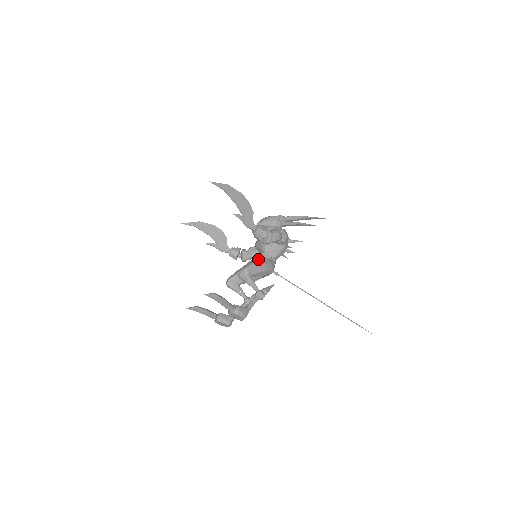
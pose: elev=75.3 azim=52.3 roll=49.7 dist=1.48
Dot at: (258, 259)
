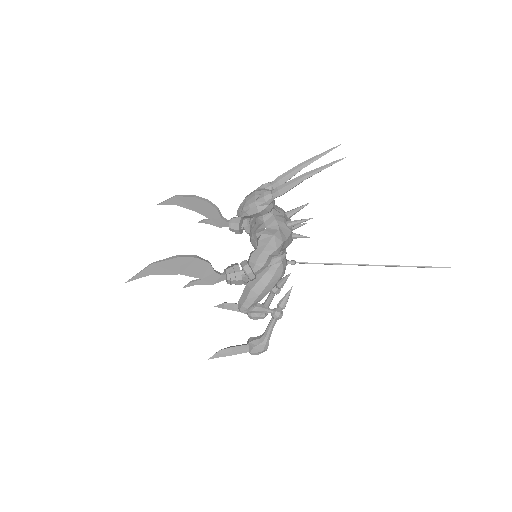
Dot at: (254, 282)
